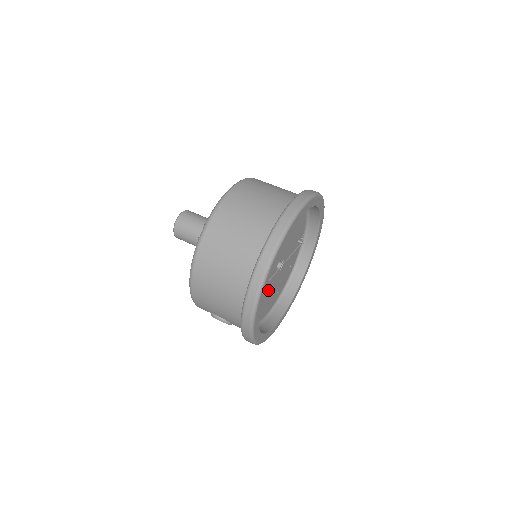
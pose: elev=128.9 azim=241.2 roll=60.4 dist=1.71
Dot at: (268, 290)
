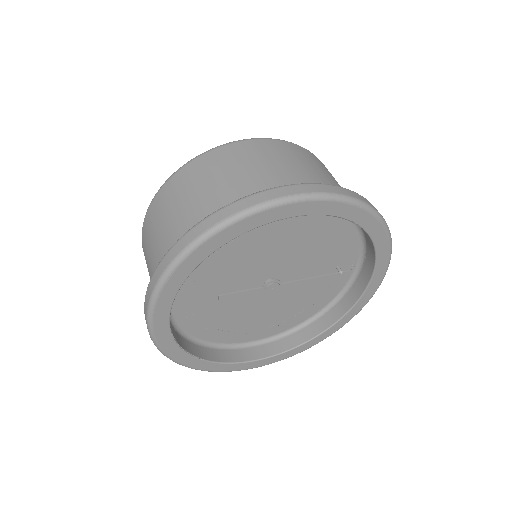
Dot at: (245, 309)
